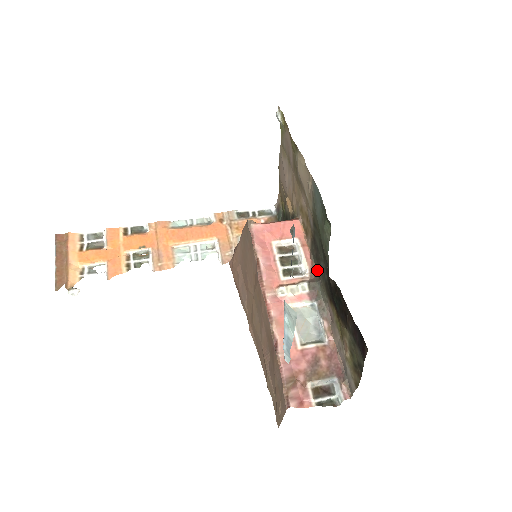
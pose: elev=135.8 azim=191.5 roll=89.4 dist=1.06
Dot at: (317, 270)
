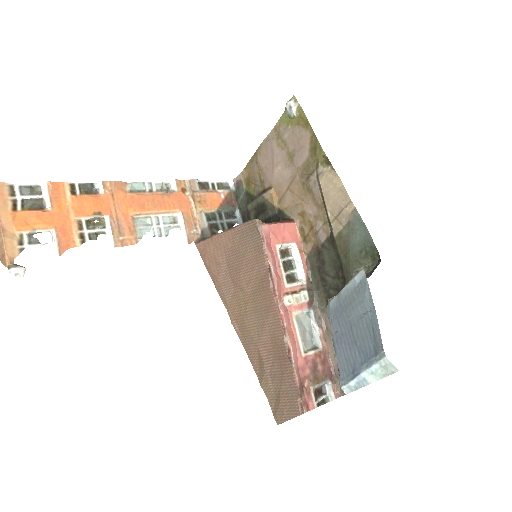
Dot at: (314, 279)
